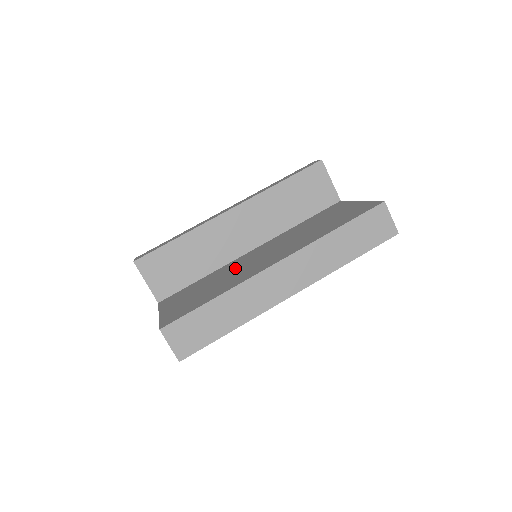
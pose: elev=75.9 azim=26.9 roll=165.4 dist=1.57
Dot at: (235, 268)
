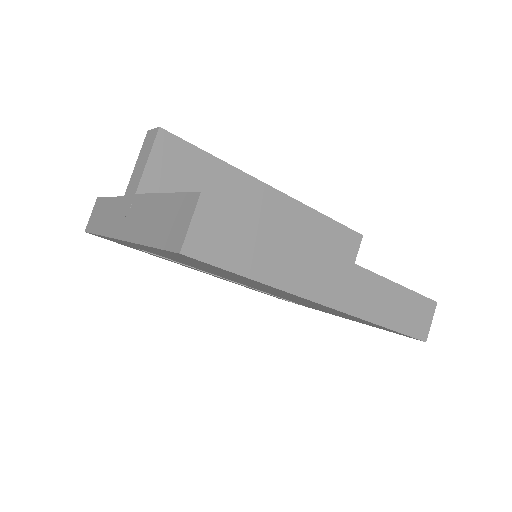
Dot at: occluded
